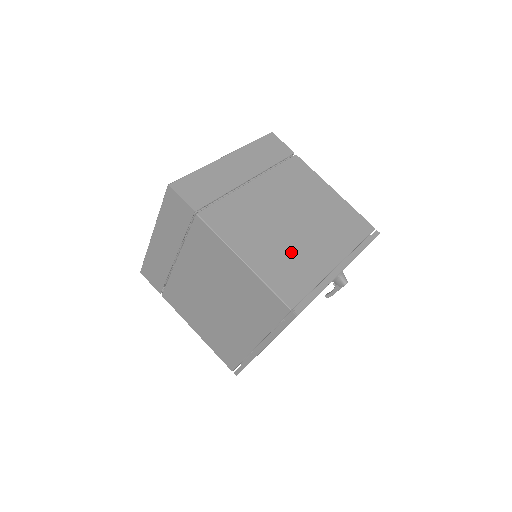
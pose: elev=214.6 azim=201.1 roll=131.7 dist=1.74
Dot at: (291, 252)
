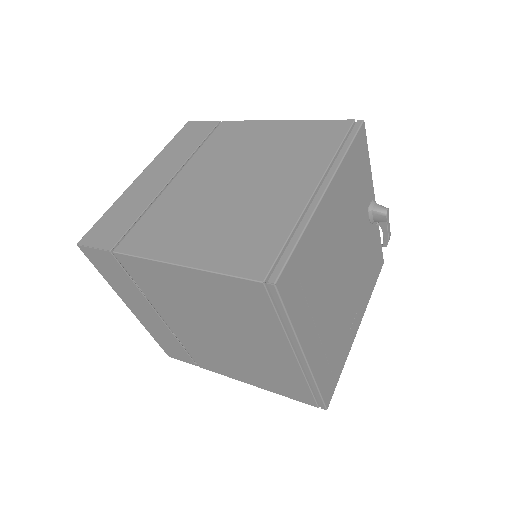
Dot at: (243, 216)
